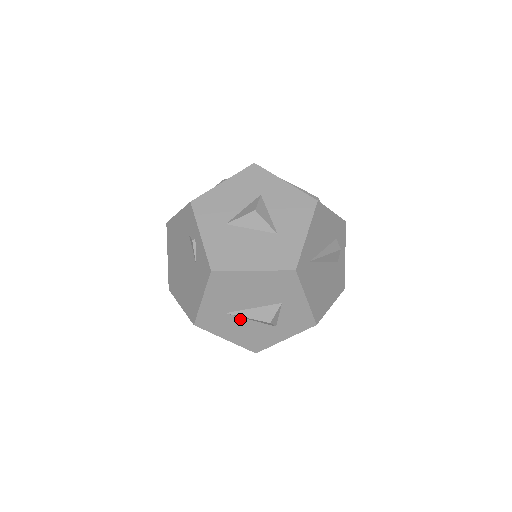
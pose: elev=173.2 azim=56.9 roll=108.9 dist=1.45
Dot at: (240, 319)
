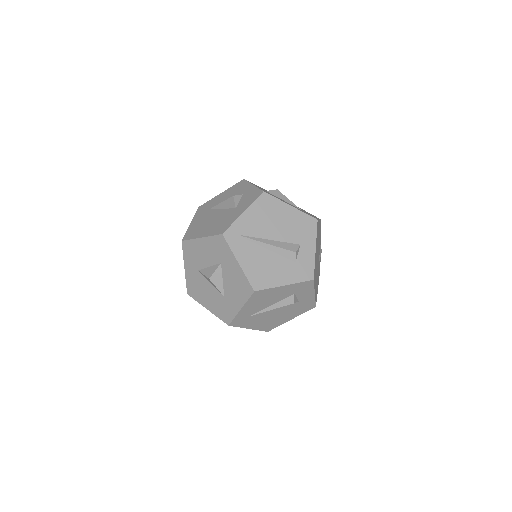
Dot at: occluded
